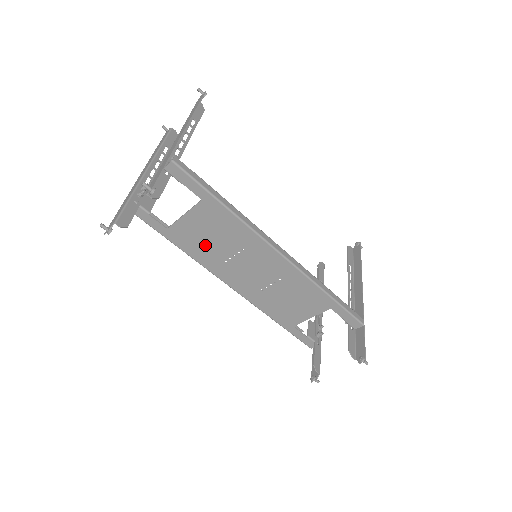
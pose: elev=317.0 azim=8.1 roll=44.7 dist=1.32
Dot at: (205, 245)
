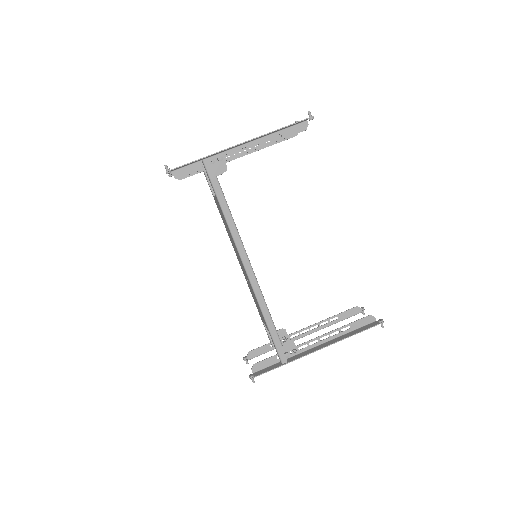
Dot at: occluded
